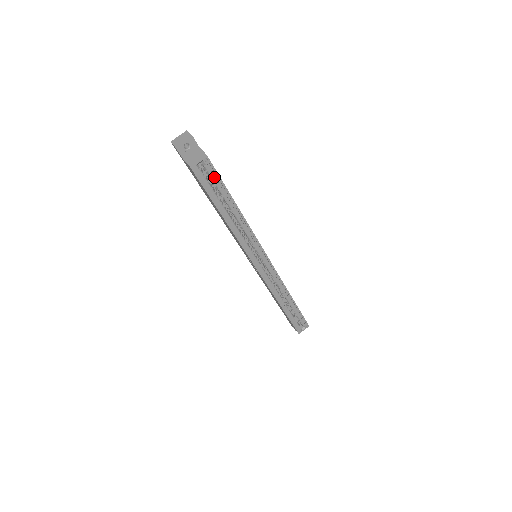
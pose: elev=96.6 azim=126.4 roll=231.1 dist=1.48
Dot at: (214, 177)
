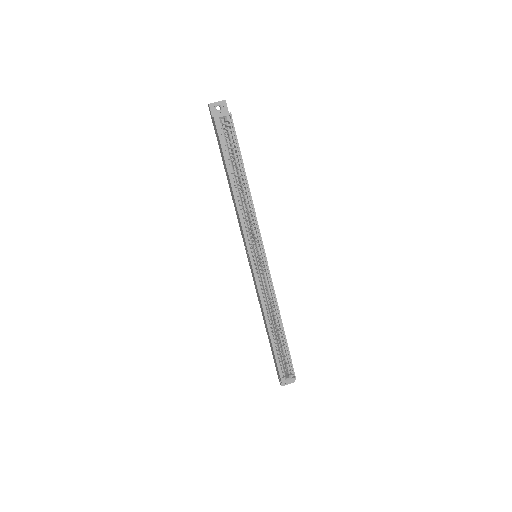
Dot at: (233, 138)
